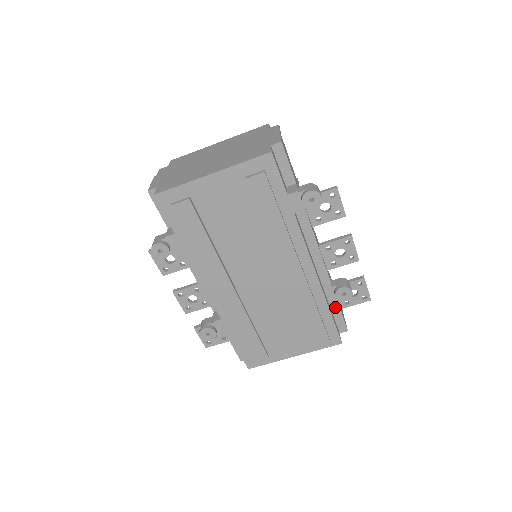
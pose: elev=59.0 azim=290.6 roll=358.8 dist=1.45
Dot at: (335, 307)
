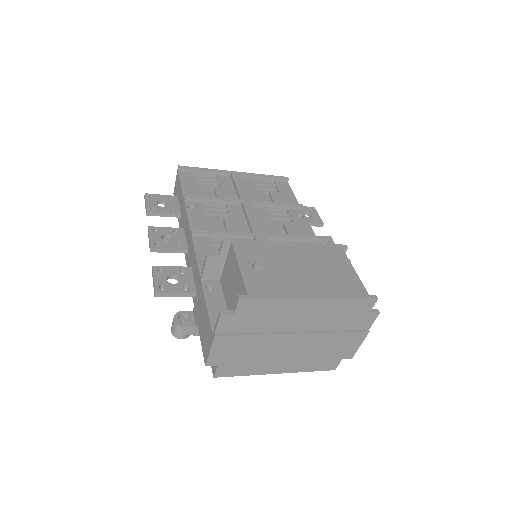
Dot at: occluded
